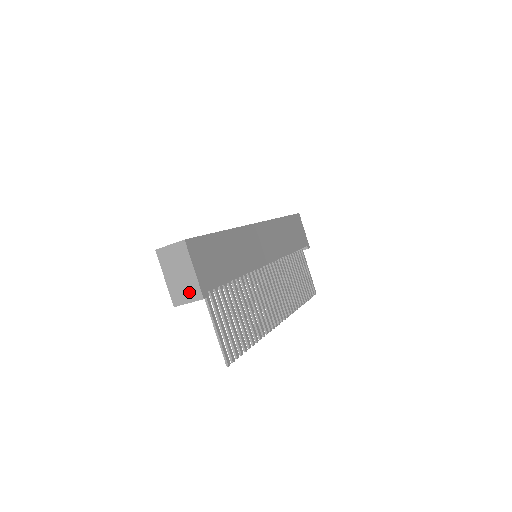
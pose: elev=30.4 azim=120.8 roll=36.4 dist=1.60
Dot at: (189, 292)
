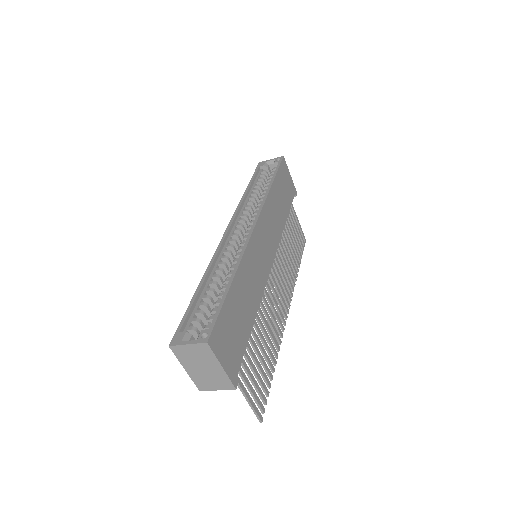
Dot at: (217, 383)
